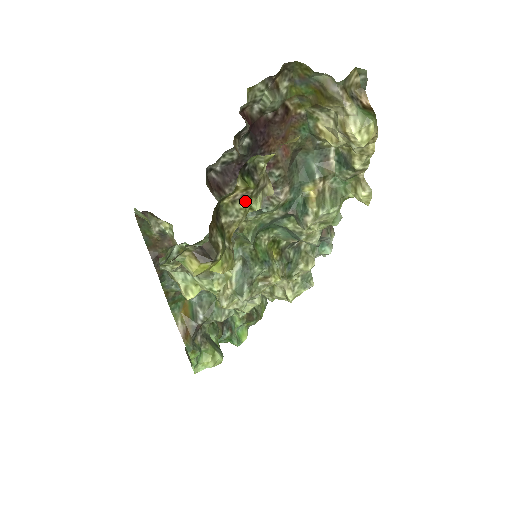
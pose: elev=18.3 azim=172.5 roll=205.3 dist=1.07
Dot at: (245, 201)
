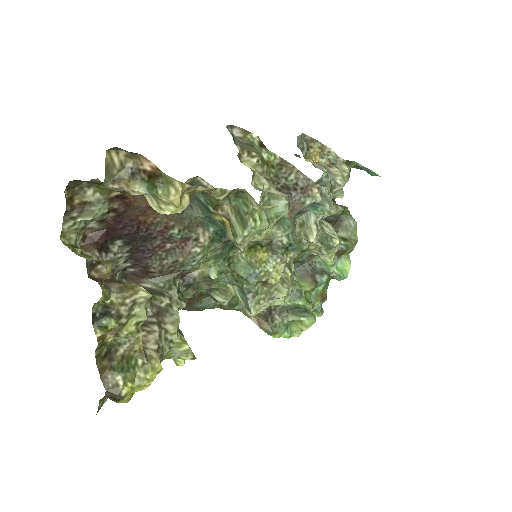
Dot at: (124, 329)
